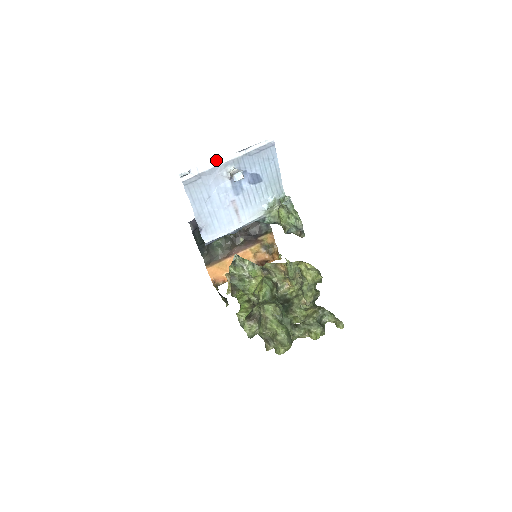
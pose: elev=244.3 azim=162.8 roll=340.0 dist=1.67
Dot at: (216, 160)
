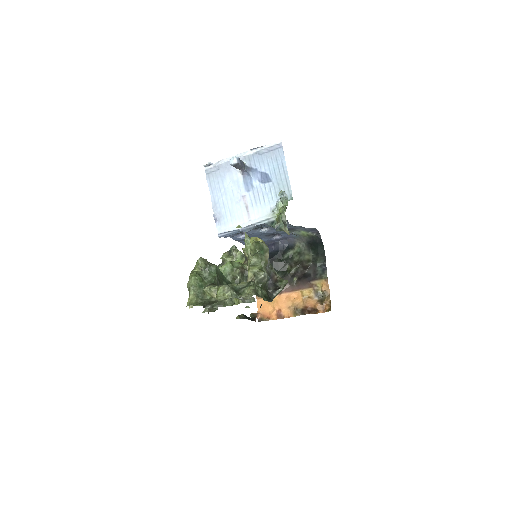
Dot at: (233, 156)
